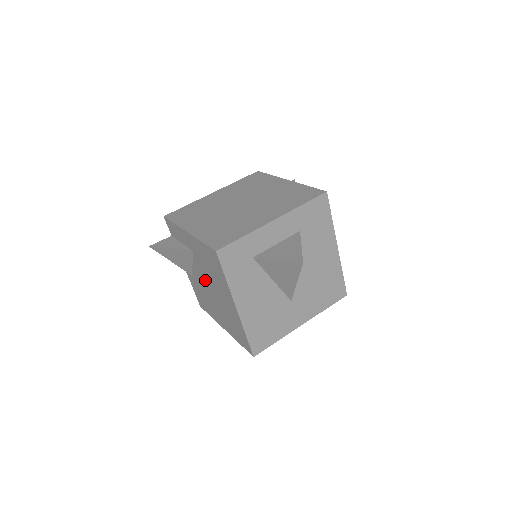
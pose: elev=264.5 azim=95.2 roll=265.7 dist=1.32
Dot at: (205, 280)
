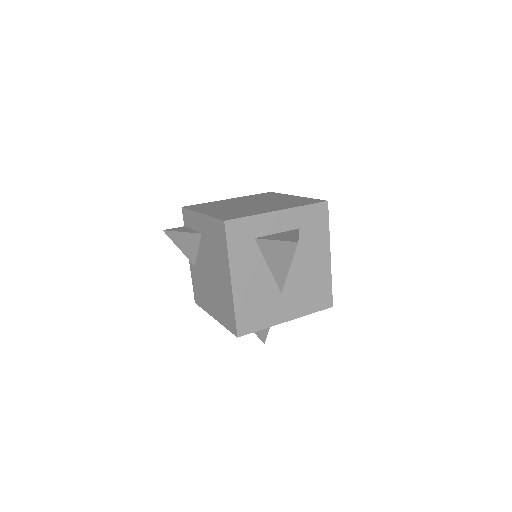
Dot at: (207, 264)
